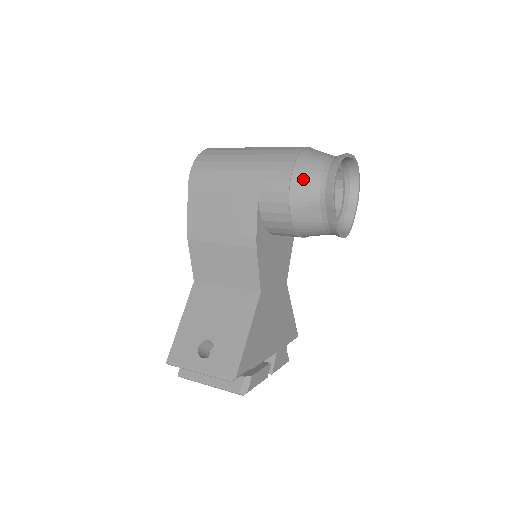
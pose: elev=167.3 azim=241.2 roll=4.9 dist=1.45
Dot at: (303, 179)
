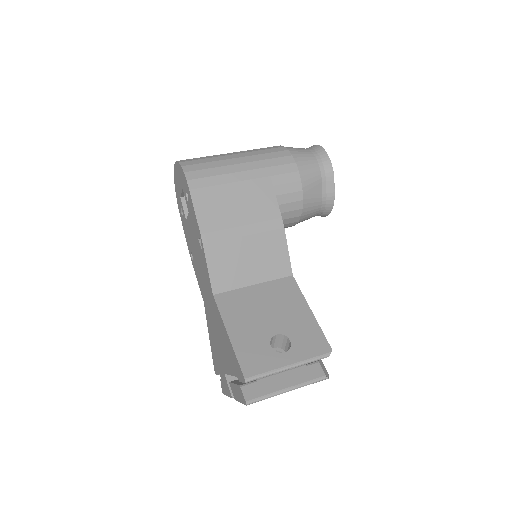
Dot at: (304, 160)
